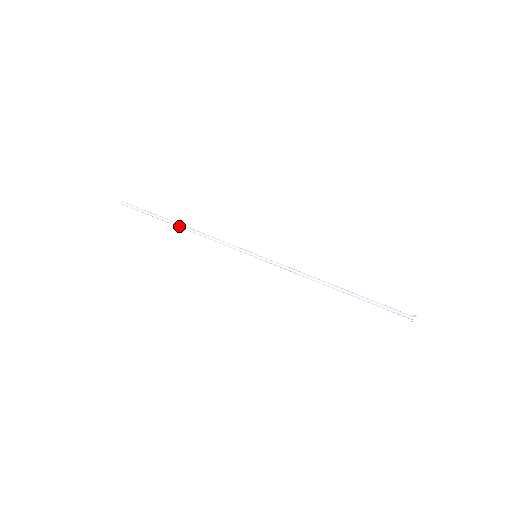
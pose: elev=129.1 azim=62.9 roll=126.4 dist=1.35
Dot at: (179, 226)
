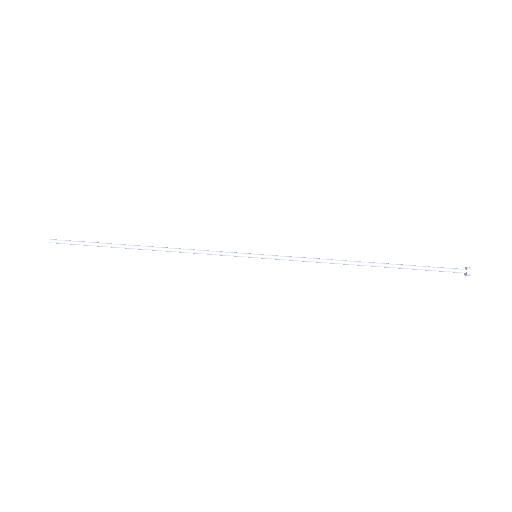
Dot at: (142, 247)
